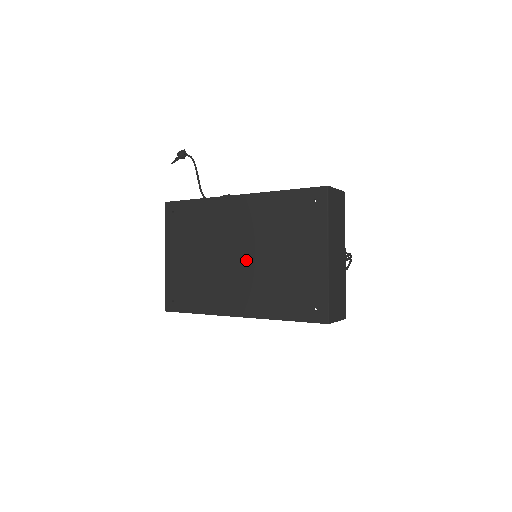
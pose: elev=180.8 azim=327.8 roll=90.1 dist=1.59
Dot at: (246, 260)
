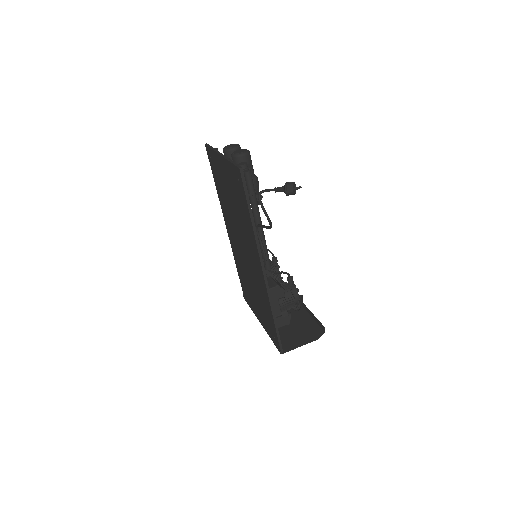
Dot at: (243, 255)
